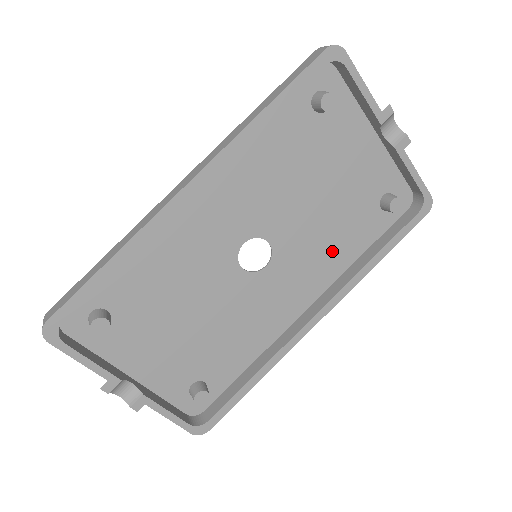
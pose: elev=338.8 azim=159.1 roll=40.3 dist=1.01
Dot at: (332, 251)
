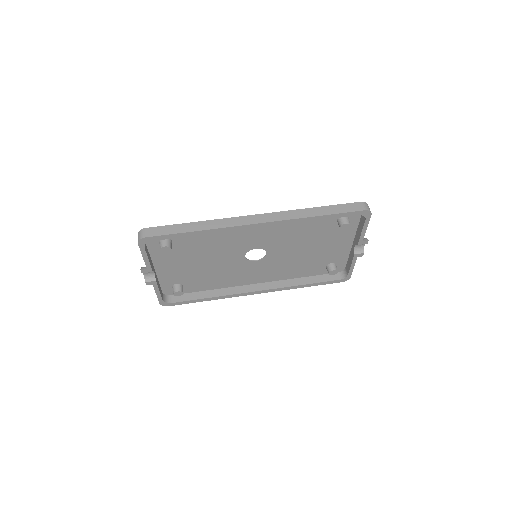
Dot at: (289, 270)
